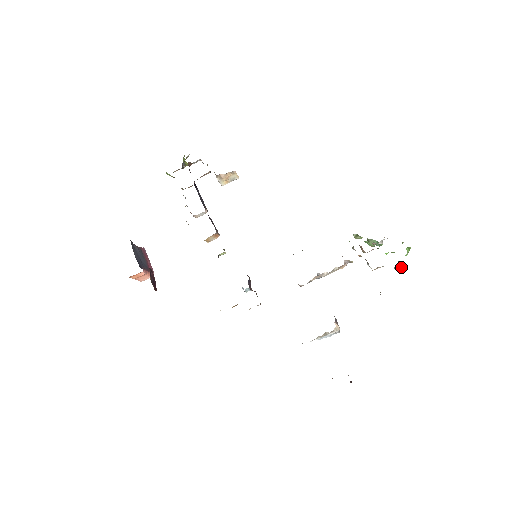
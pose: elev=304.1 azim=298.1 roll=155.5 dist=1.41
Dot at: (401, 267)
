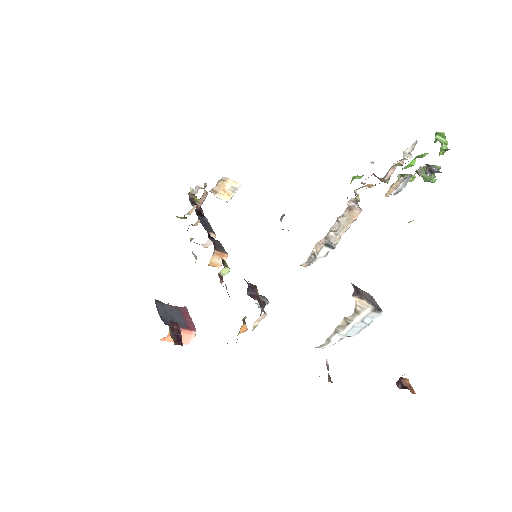
Dot at: (431, 166)
